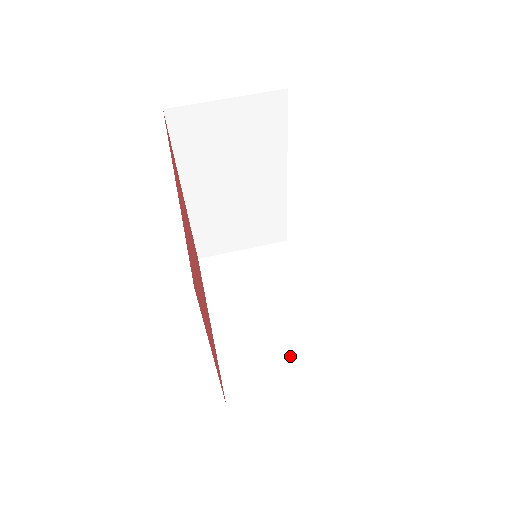
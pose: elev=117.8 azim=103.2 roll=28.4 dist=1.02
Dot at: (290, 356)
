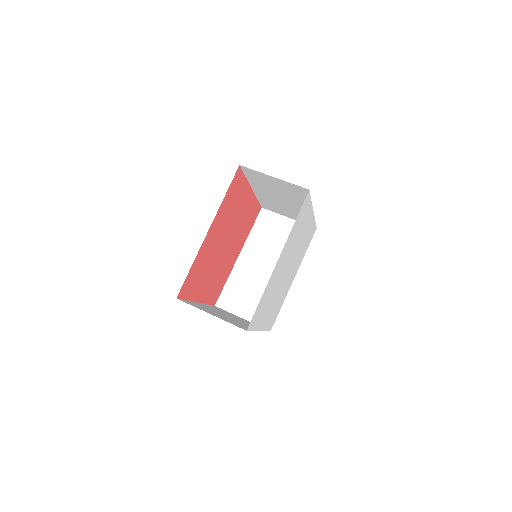
Dot at: (230, 320)
